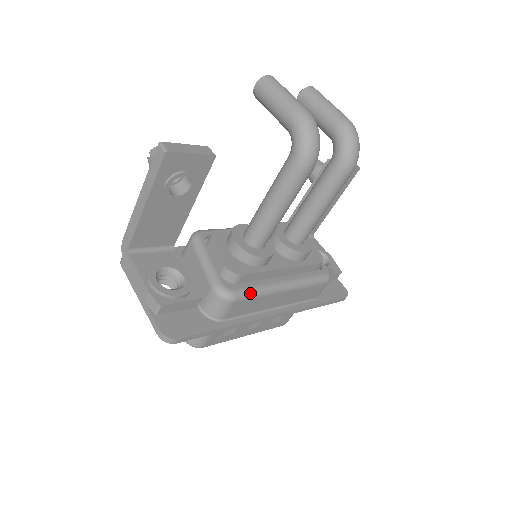
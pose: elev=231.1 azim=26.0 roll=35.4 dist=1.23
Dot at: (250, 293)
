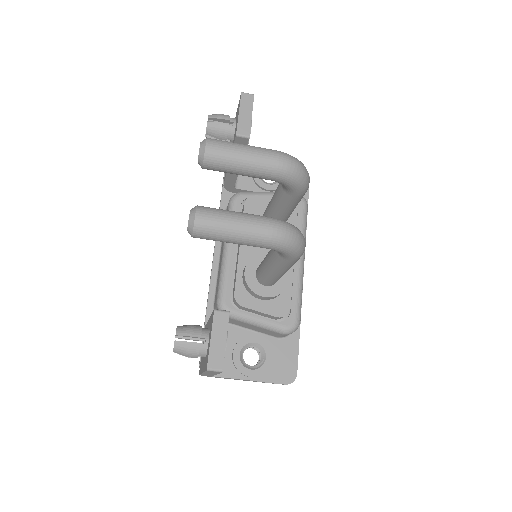
Dot at: (300, 304)
